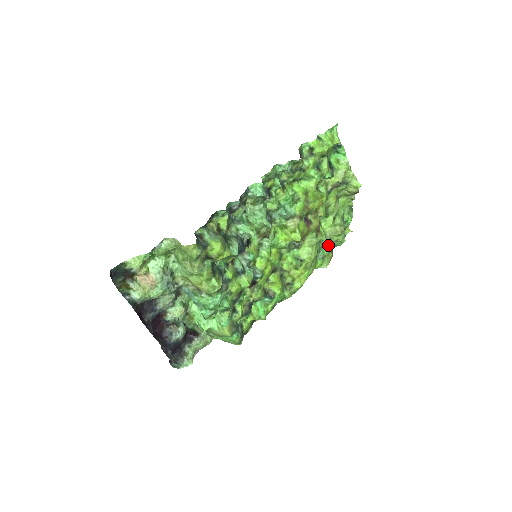
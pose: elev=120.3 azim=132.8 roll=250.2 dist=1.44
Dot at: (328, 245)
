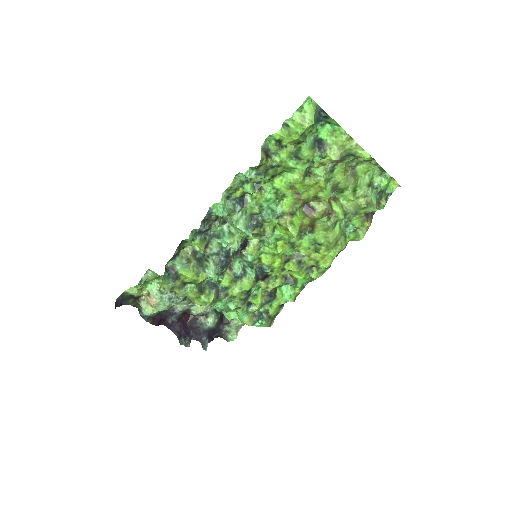
Dot at: (358, 217)
